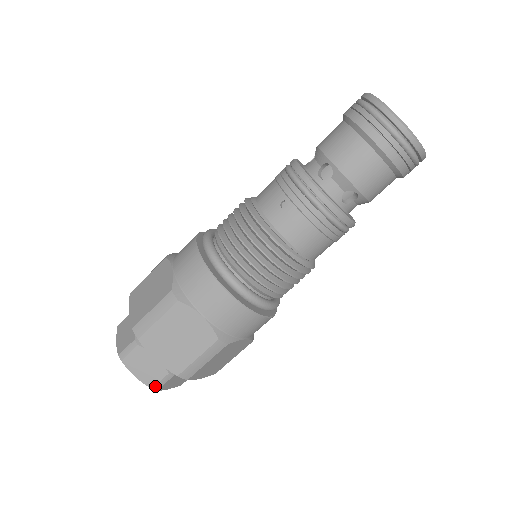
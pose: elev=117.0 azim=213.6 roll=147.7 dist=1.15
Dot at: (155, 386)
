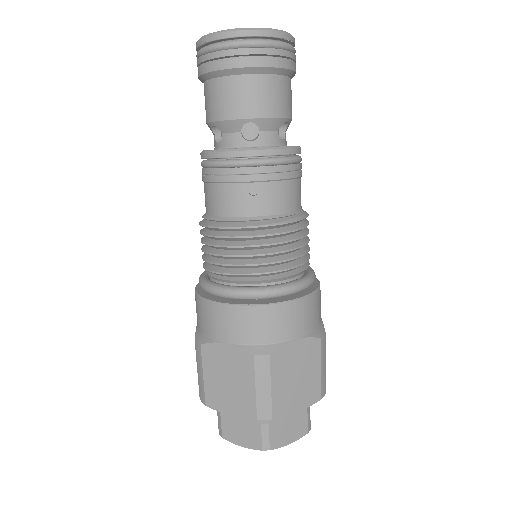
Dot at: (308, 428)
